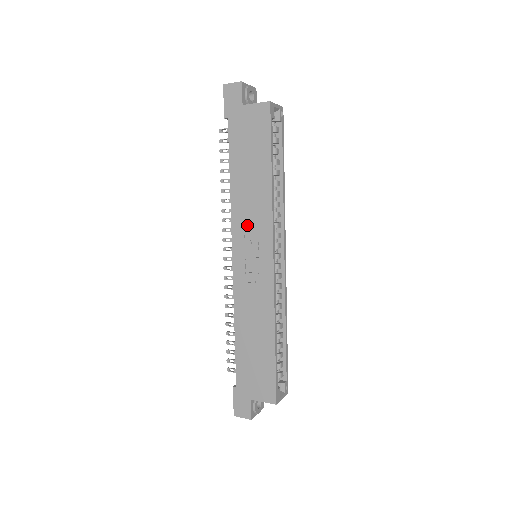
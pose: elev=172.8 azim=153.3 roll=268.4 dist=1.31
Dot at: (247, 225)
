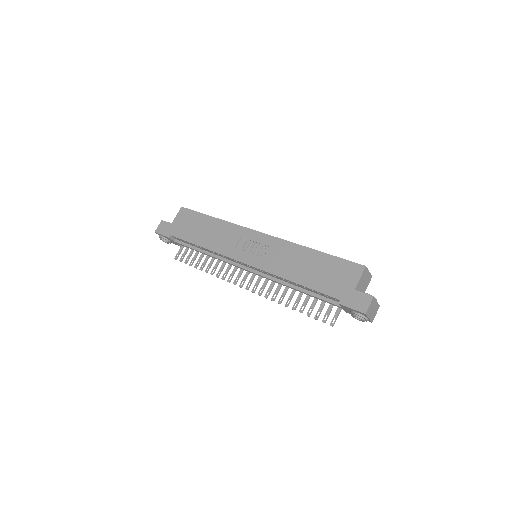
Dot at: (231, 244)
